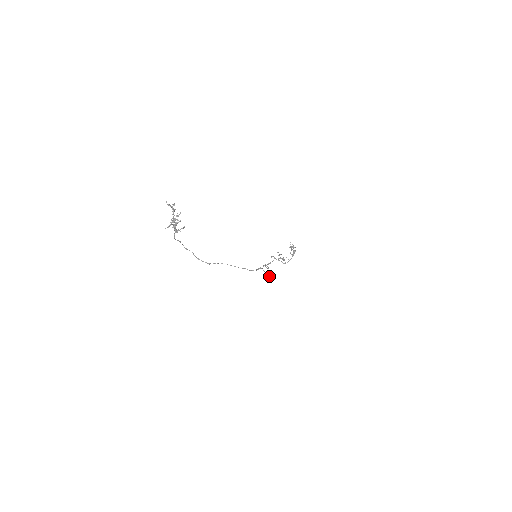
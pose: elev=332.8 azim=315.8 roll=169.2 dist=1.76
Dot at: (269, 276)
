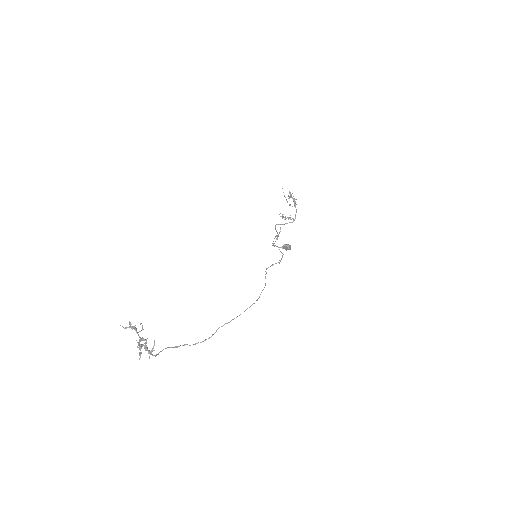
Dot at: (286, 249)
